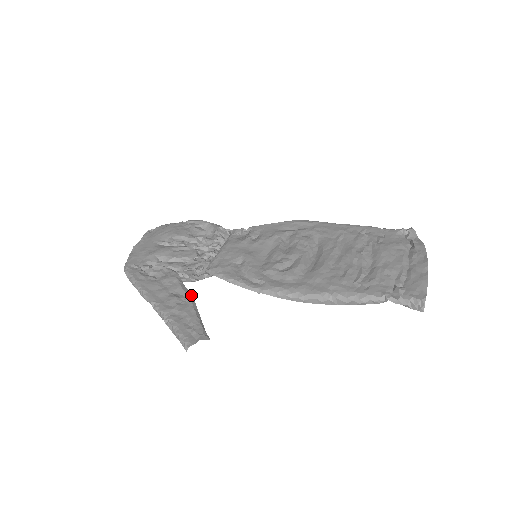
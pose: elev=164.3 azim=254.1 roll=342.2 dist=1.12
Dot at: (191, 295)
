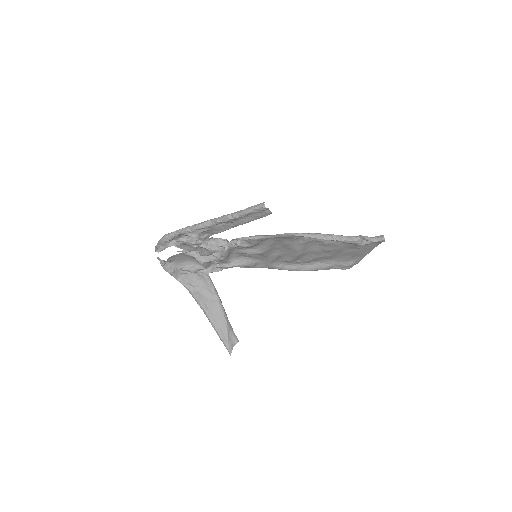
Dot at: (236, 226)
